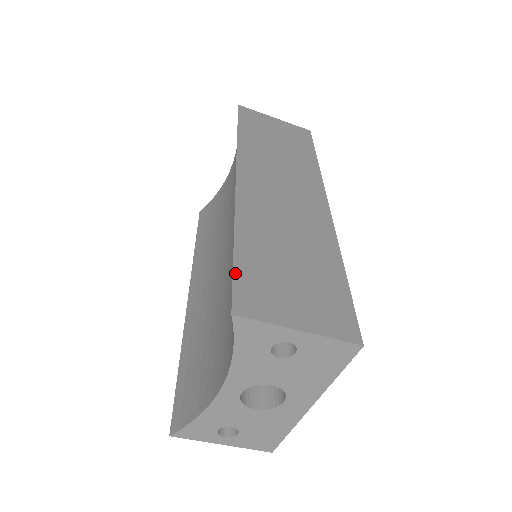
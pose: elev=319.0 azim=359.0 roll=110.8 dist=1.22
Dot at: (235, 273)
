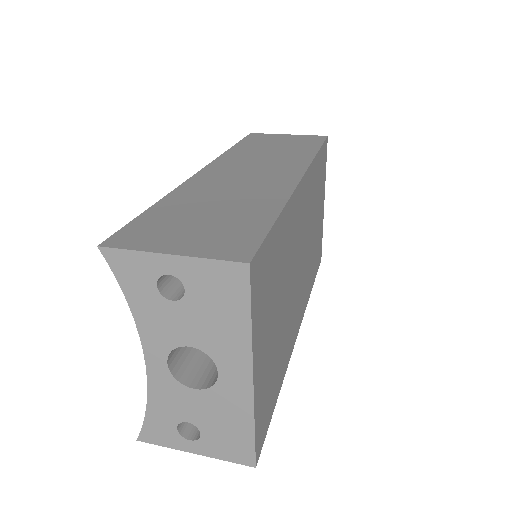
Dot at: (132, 222)
